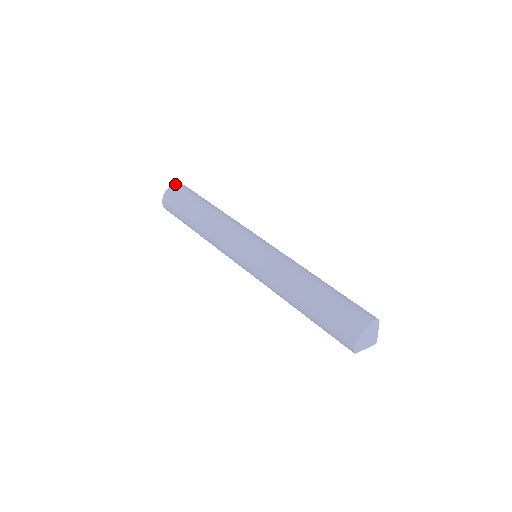
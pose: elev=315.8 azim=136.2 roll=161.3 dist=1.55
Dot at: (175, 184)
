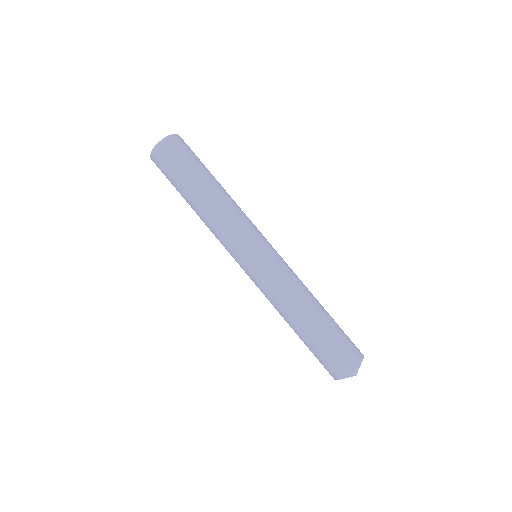
Dot at: (155, 149)
